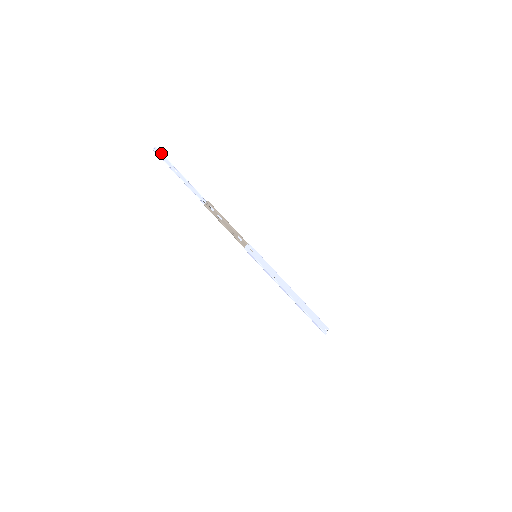
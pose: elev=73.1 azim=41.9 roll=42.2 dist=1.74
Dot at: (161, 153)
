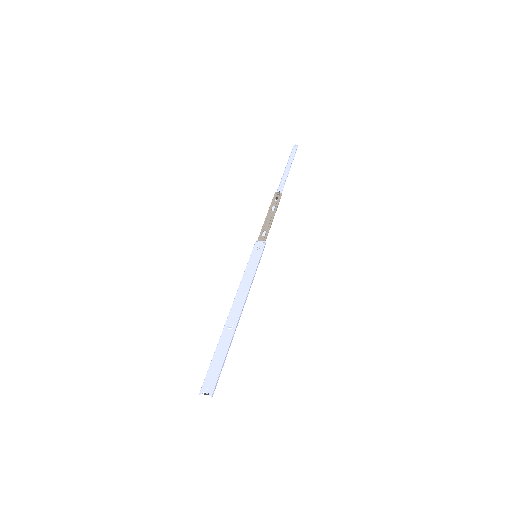
Dot at: occluded
